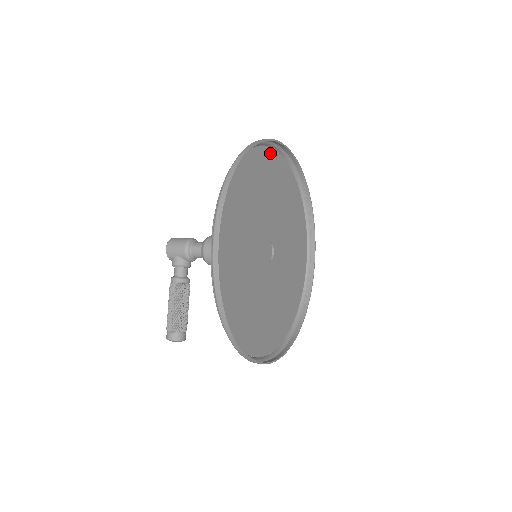
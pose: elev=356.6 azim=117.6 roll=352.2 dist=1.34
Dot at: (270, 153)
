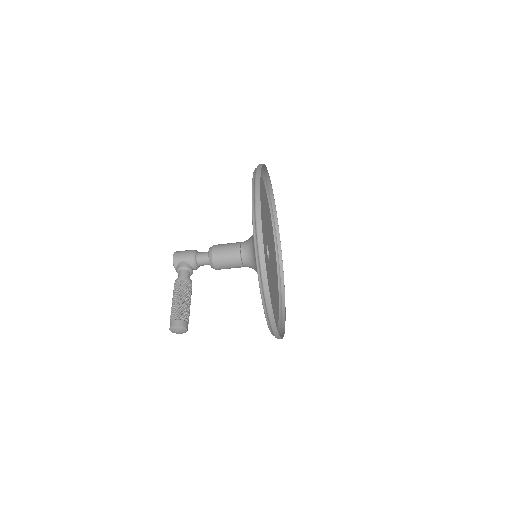
Dot at: (265, 190)
